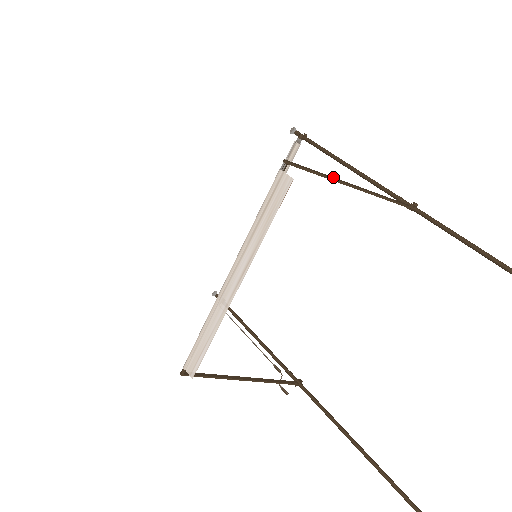
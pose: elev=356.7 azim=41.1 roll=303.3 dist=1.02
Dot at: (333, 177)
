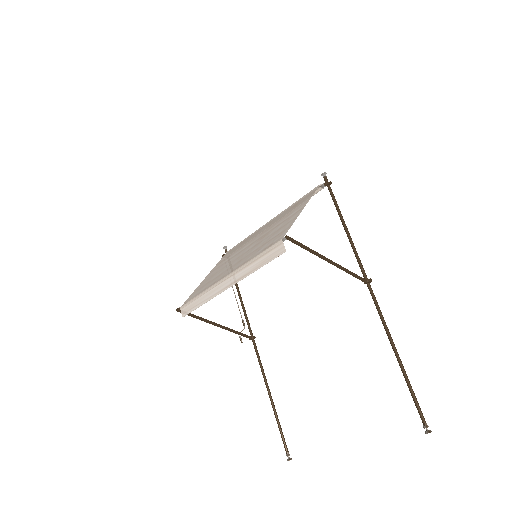
Dot at: (317, 252)
